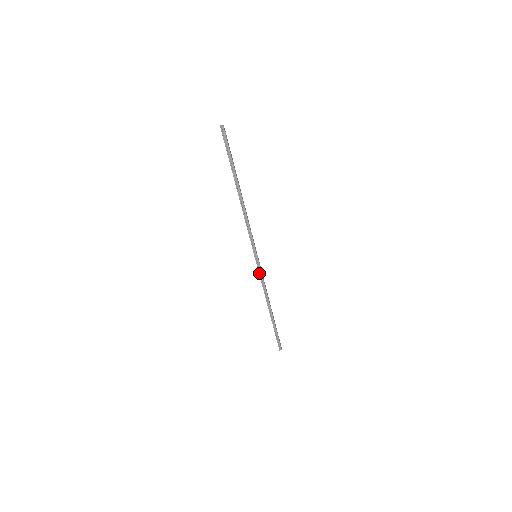
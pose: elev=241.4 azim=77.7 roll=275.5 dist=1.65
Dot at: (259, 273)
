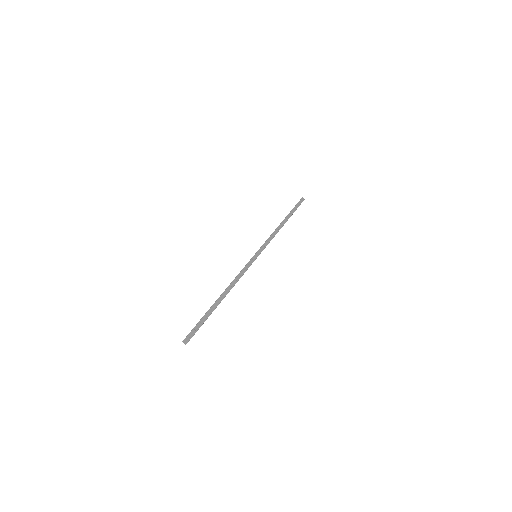
Dot at: occluded
